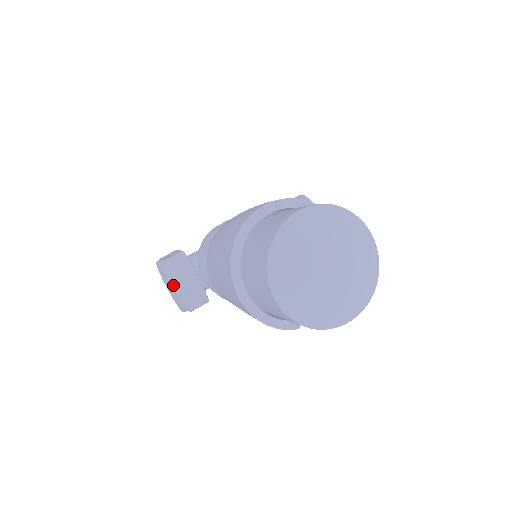
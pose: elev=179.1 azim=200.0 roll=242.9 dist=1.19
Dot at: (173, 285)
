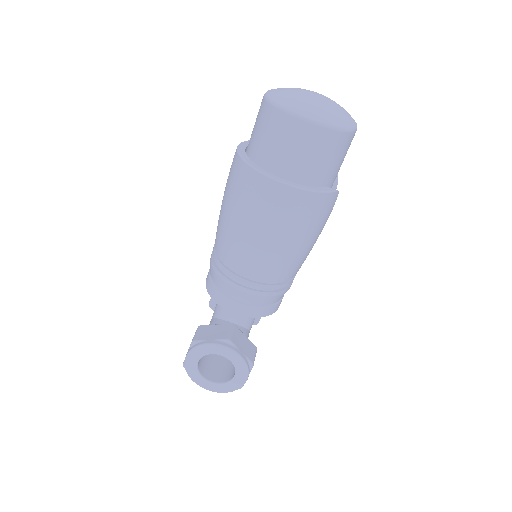
Dot at: (219, 344)
